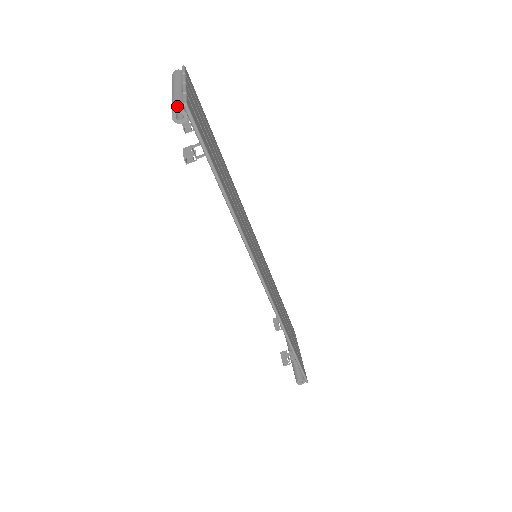
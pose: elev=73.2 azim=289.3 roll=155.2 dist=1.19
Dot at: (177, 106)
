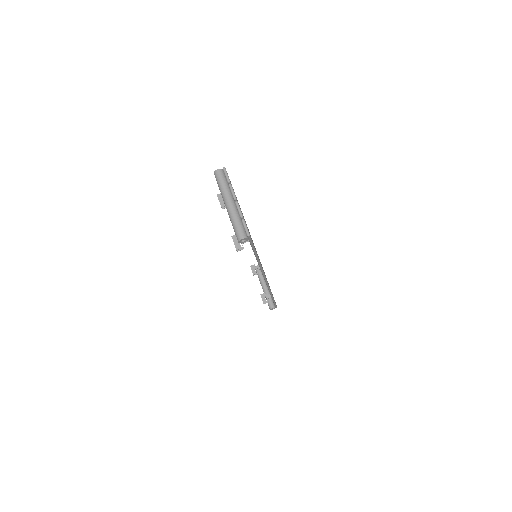
Dot at: (242, 234)
